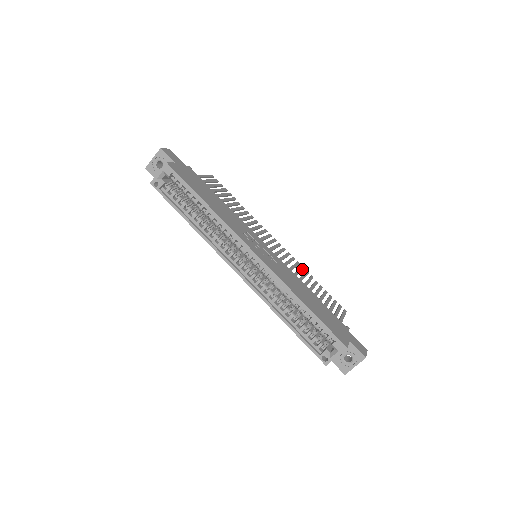
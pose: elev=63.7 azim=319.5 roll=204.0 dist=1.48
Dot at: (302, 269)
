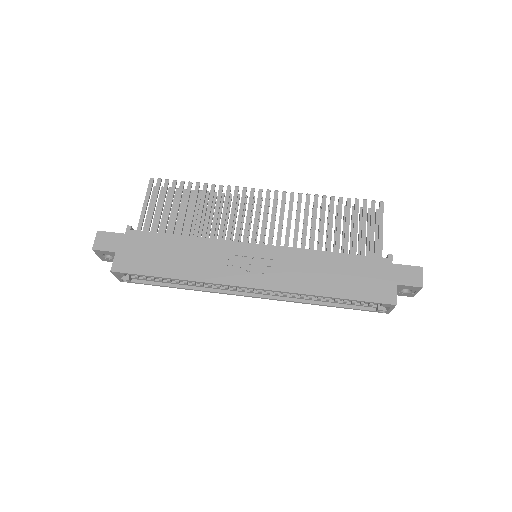
Dot at: (308, 202)
